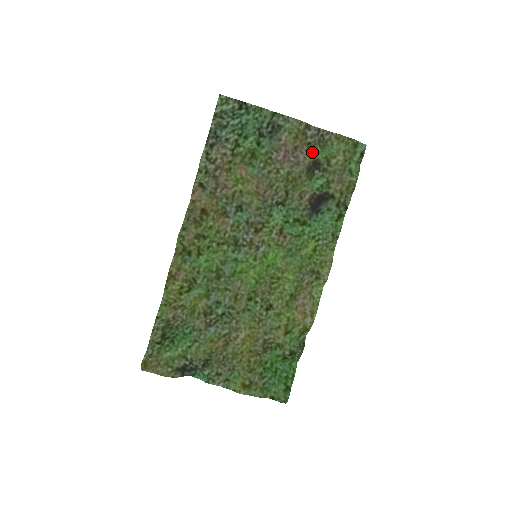
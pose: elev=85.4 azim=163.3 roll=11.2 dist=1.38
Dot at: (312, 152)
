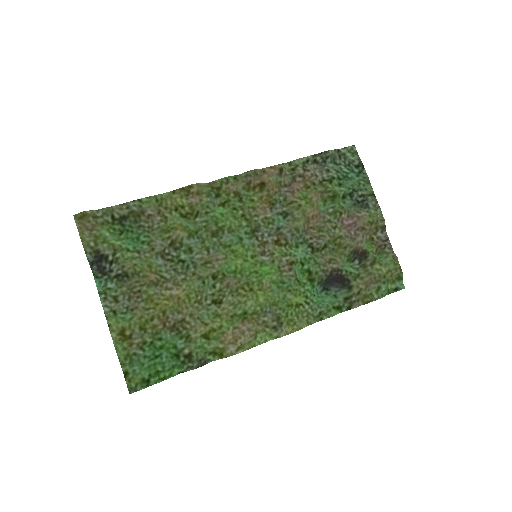
Dot at: (369, 245)
